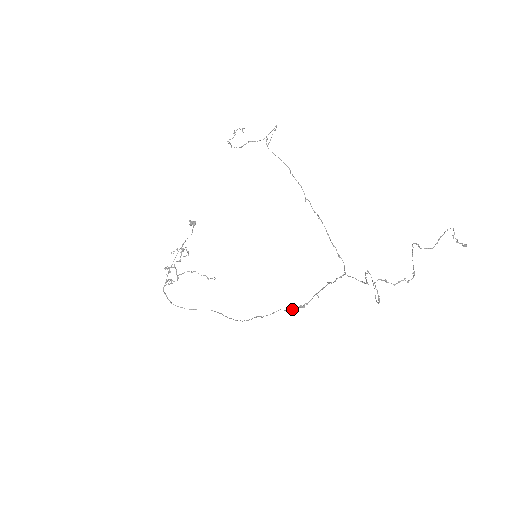
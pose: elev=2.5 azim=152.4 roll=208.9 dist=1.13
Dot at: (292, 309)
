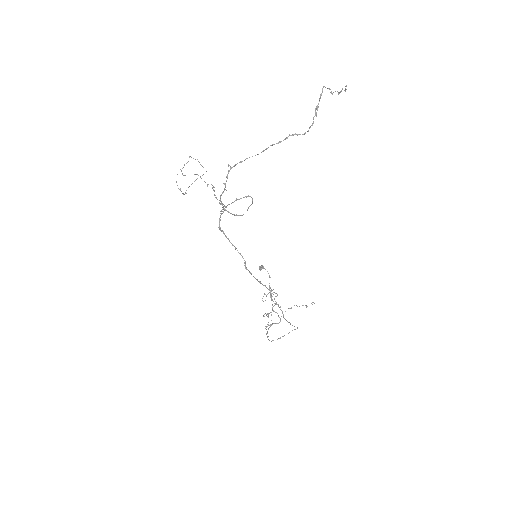
Dot at: occluded
